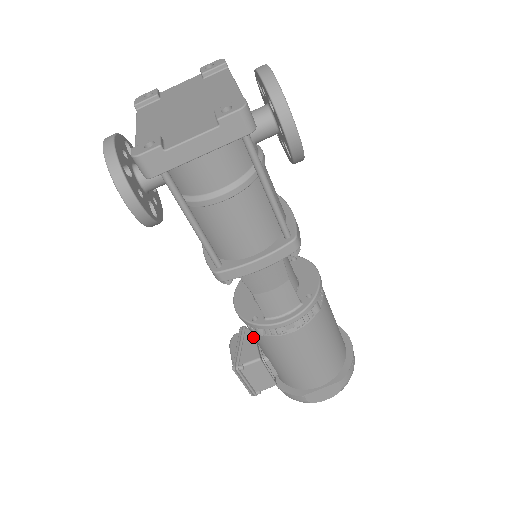
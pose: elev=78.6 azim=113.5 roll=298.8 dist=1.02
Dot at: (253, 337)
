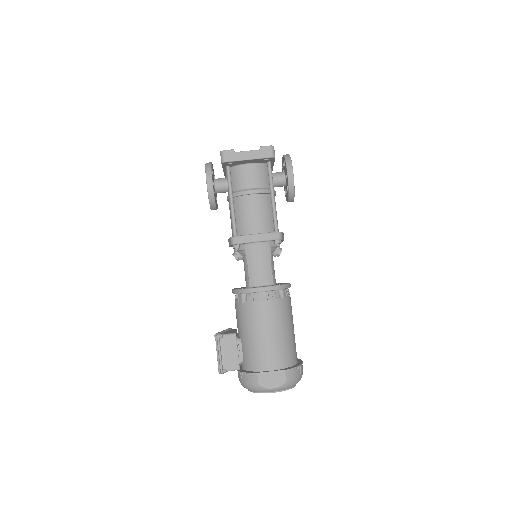
Dot at: (235, 330)
